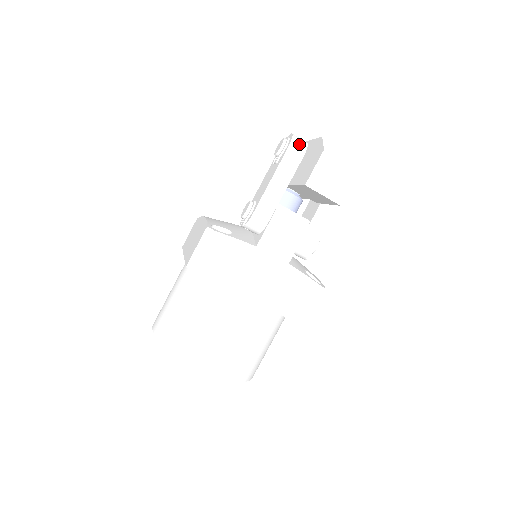
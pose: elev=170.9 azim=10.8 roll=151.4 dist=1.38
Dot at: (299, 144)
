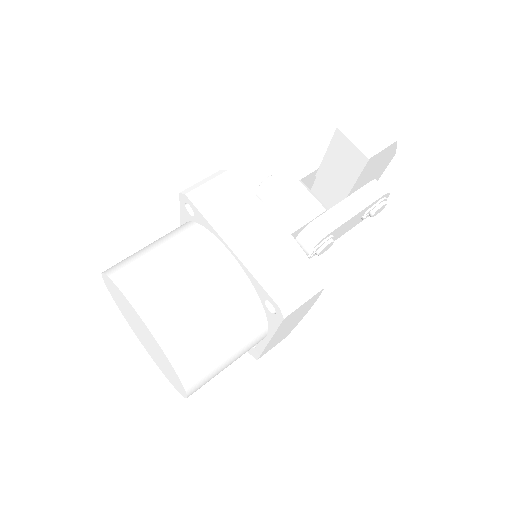
Dot at: occluded
